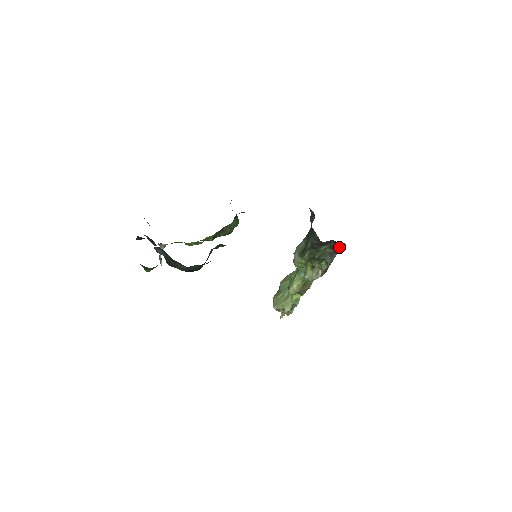
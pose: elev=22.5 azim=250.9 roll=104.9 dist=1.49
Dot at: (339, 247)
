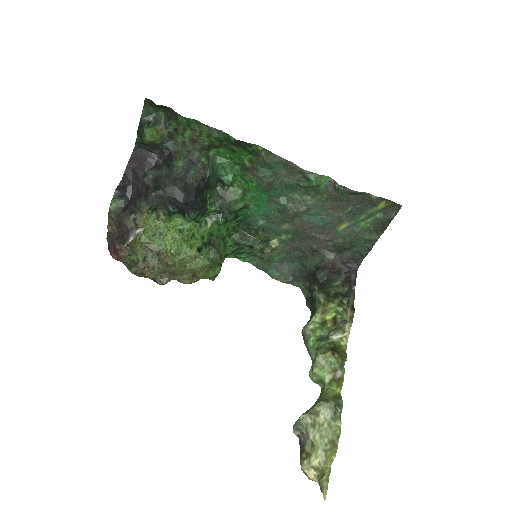
Dot at: (352, 275)
